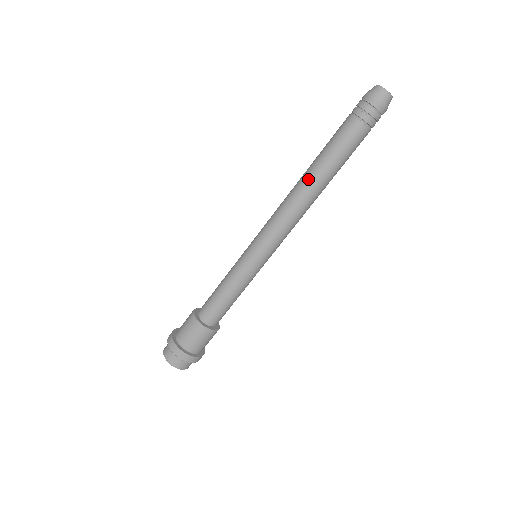
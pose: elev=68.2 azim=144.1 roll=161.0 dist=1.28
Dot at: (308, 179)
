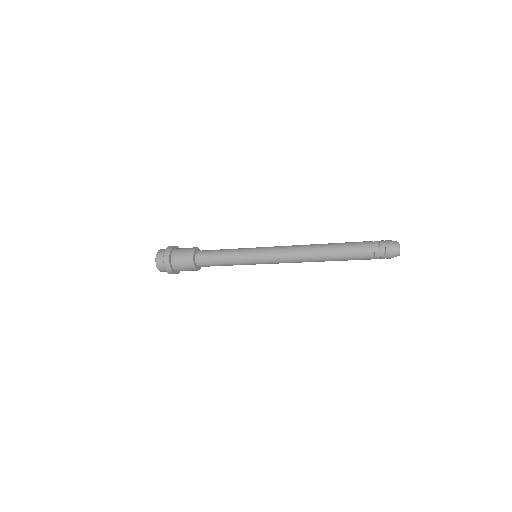
Dot at: occluded
